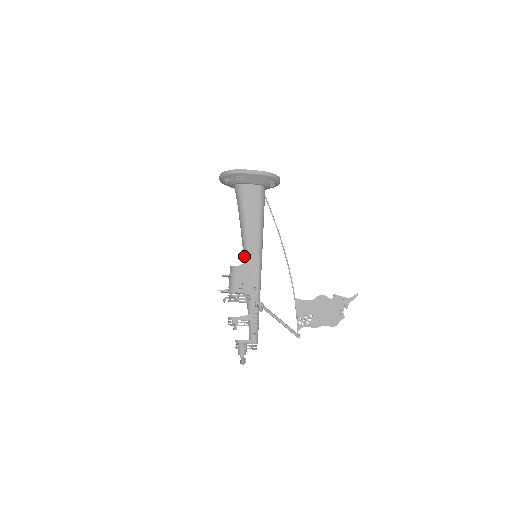
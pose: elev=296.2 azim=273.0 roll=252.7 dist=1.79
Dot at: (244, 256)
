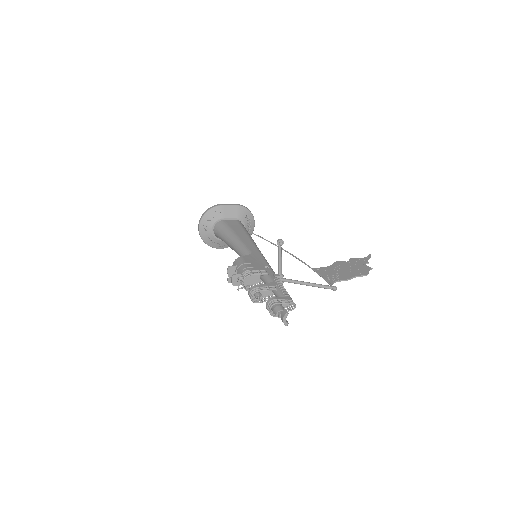
Dot at: (244, 255)
